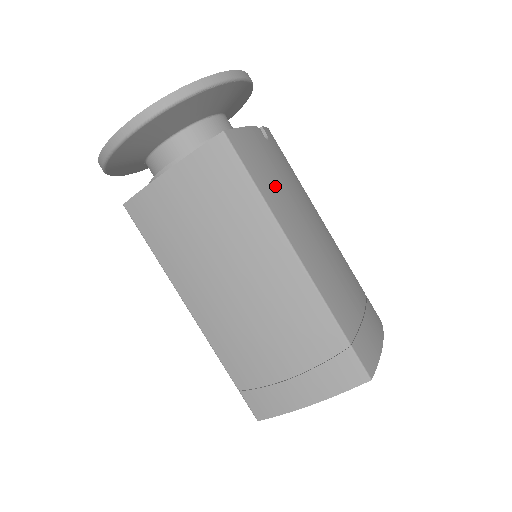
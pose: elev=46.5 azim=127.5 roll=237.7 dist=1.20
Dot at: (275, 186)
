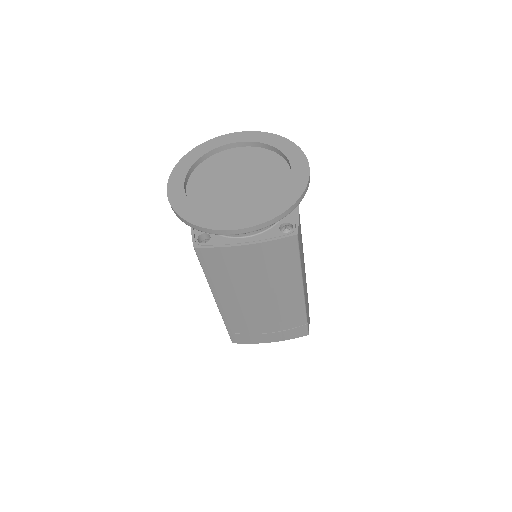
Dot at: occluded
